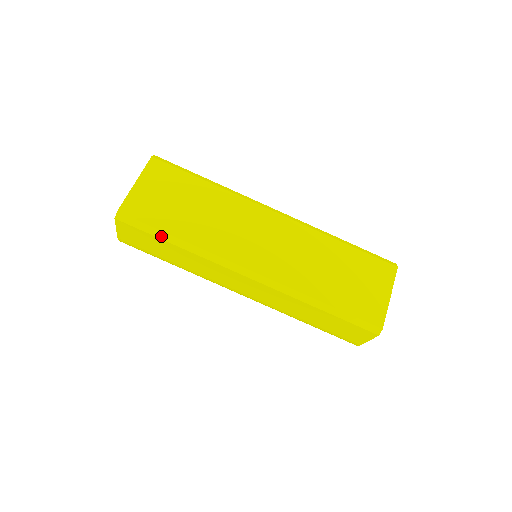
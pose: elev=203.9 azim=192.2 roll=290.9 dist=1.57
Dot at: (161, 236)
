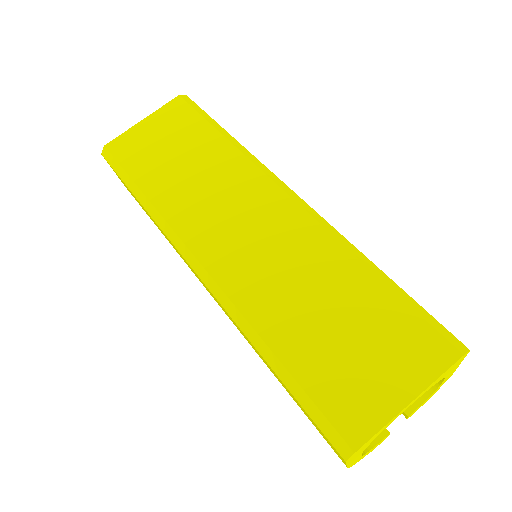
Dot at: (129, 184)
